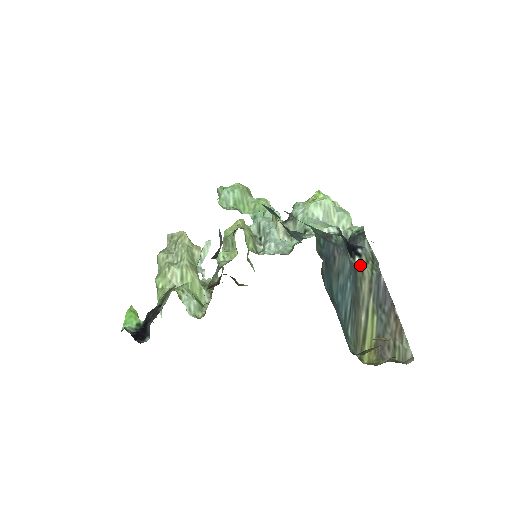
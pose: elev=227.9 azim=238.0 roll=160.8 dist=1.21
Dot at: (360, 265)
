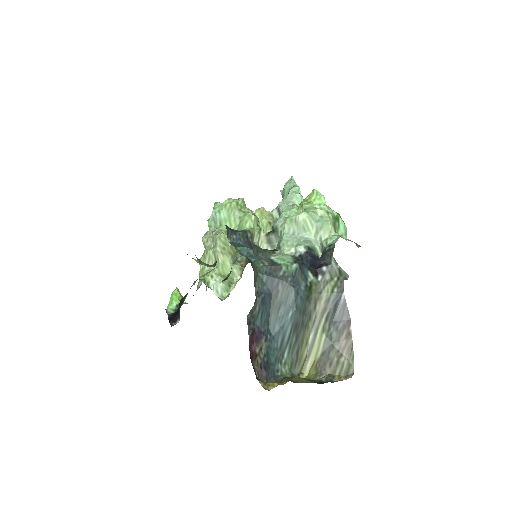
Dot at: (320, 284)
